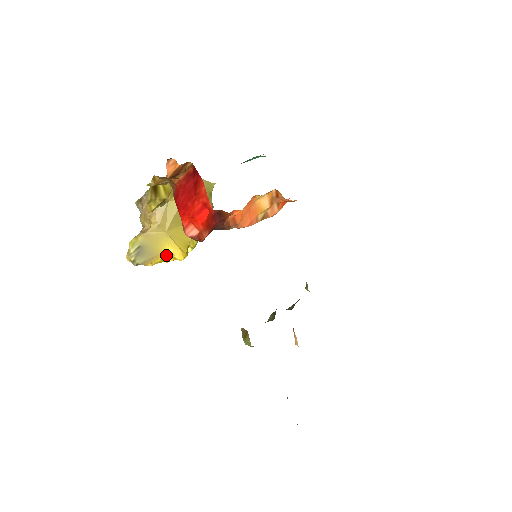
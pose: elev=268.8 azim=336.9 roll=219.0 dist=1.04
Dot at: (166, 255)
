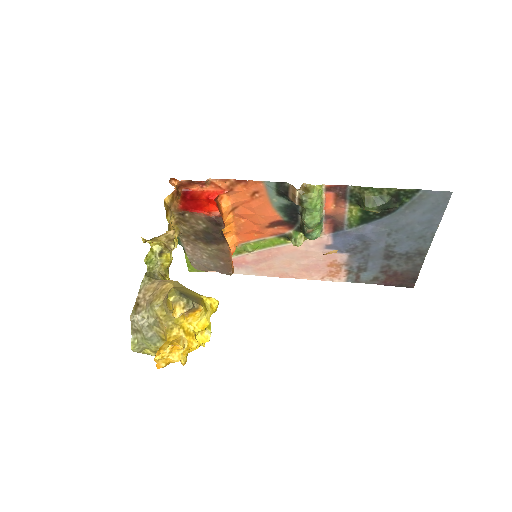
Dot at: (204, 303)
